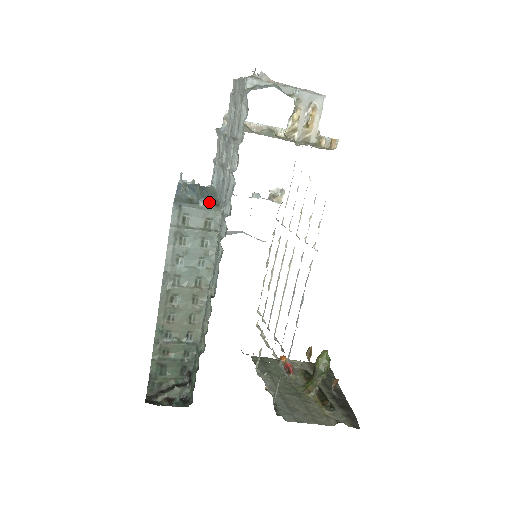
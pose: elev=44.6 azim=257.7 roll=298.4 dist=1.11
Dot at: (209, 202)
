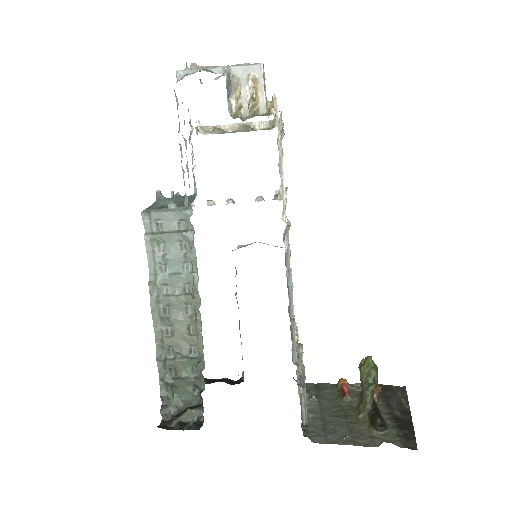
Dot at: (182, 205)
